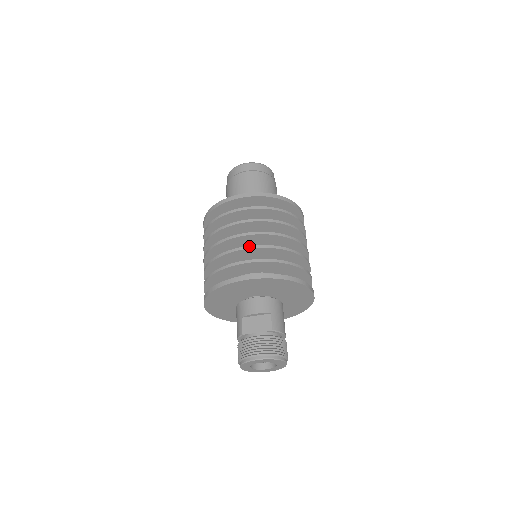
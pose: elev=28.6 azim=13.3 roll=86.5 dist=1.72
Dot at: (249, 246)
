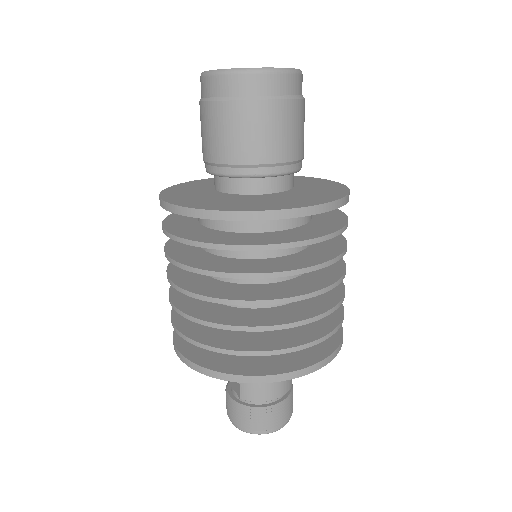
Dot at: (171, 303)
